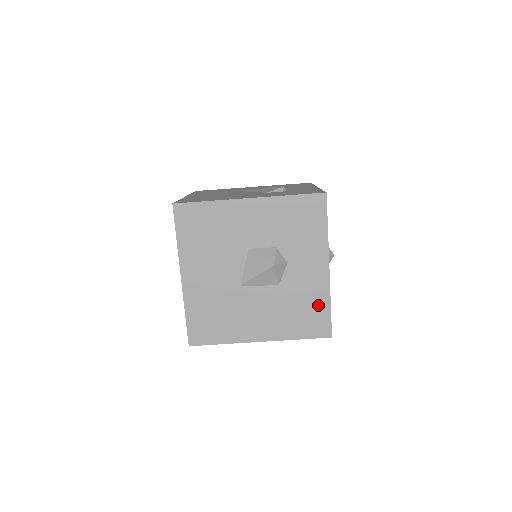
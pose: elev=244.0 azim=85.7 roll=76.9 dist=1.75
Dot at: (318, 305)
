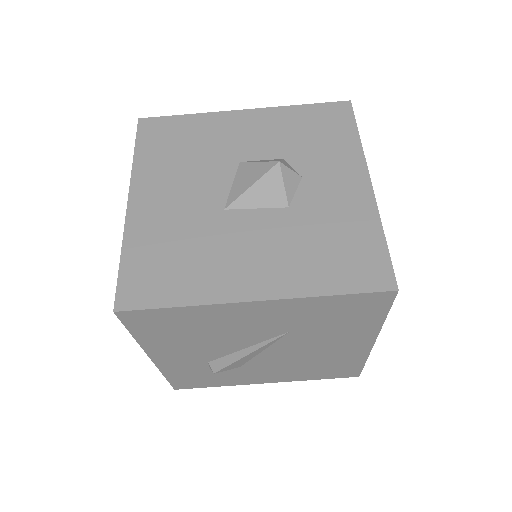
Dot at: (361, 235)
